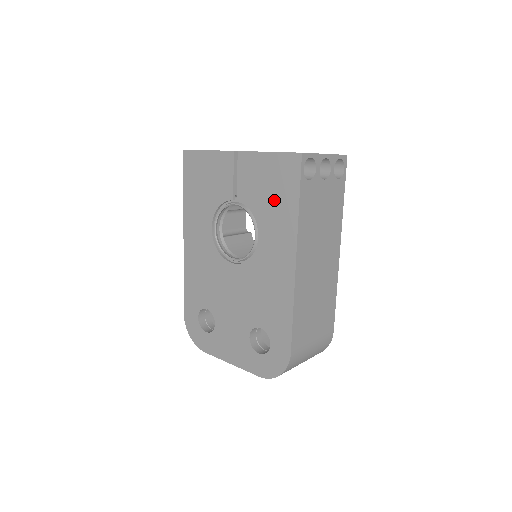
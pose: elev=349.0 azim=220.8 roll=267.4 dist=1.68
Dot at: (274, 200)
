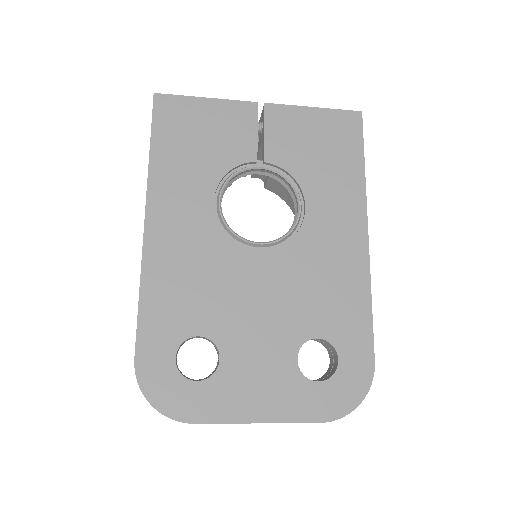
Dot at: (328, 160)
